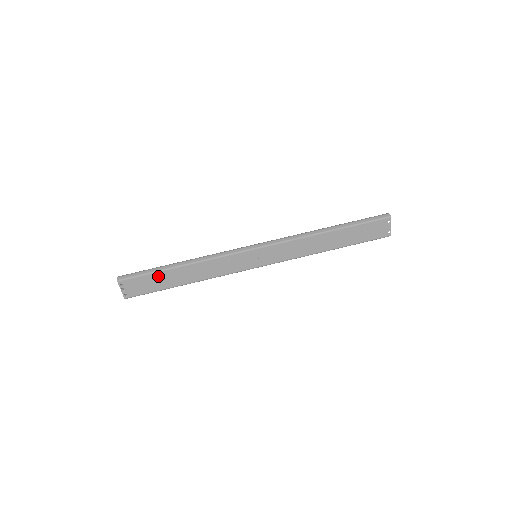
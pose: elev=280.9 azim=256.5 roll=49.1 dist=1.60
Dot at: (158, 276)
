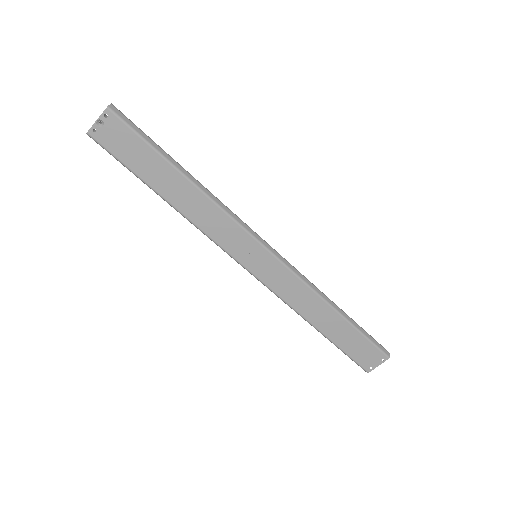
Dot at: (152, 157)
